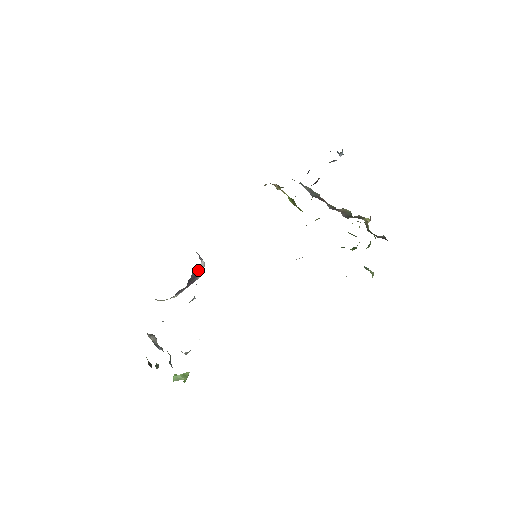
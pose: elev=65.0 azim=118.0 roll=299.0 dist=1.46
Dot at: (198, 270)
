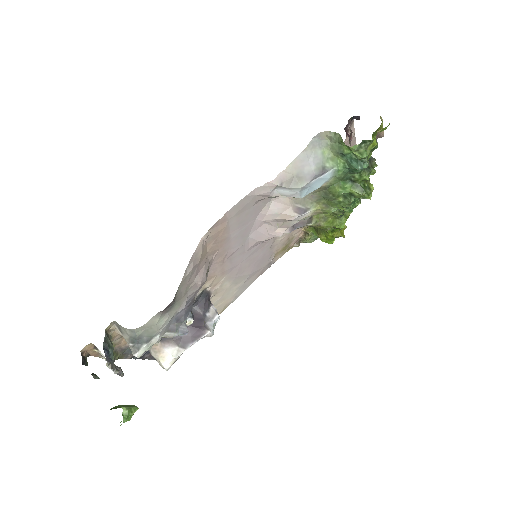
Dot at: (206, 316)
